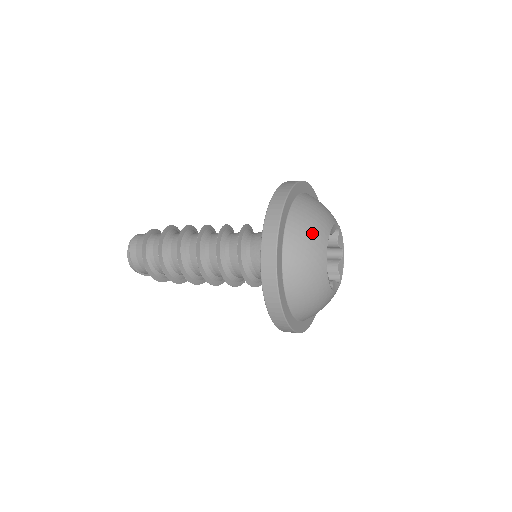
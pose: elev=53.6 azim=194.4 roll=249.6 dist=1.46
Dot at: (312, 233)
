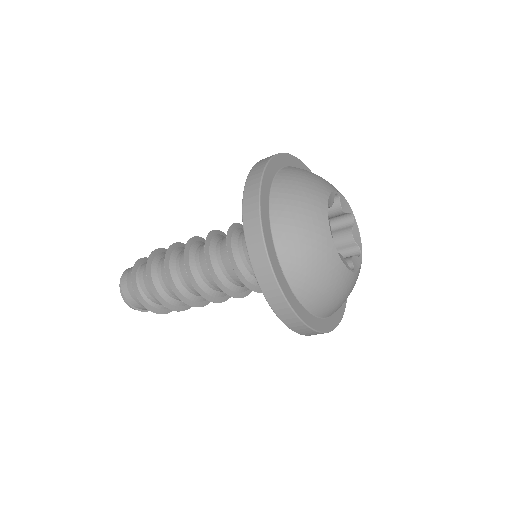
Dot at: (306, 221)
